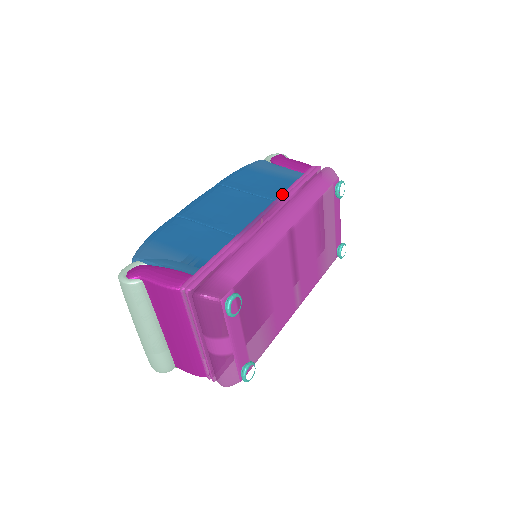
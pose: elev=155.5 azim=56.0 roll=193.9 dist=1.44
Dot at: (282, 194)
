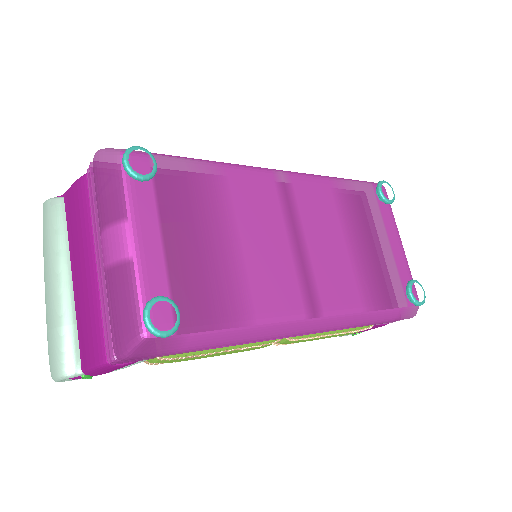
Dot at: occluded
